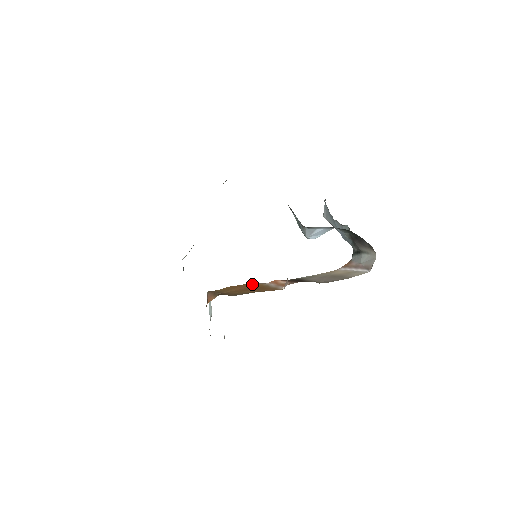
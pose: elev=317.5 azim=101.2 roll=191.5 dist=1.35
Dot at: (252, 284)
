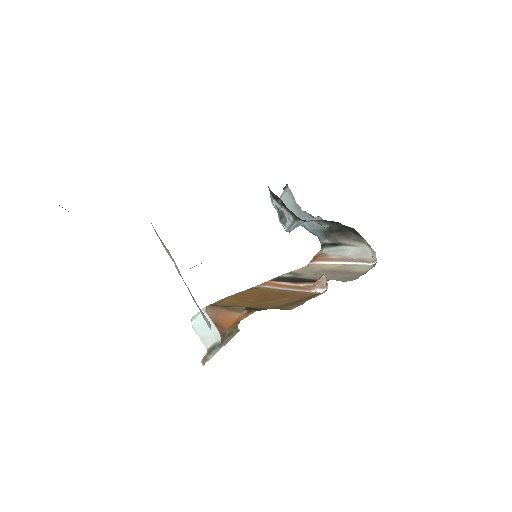
Dot at: (254, 290)
